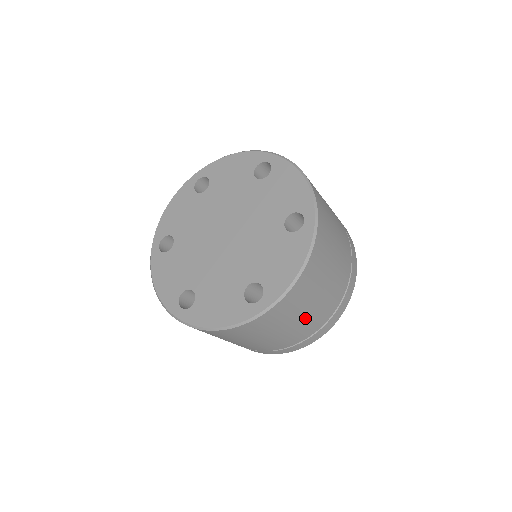
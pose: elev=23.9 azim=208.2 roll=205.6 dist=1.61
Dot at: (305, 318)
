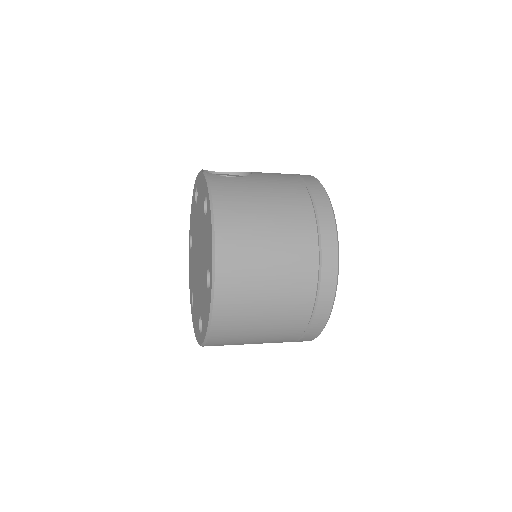
Dot at: (261, 341)
